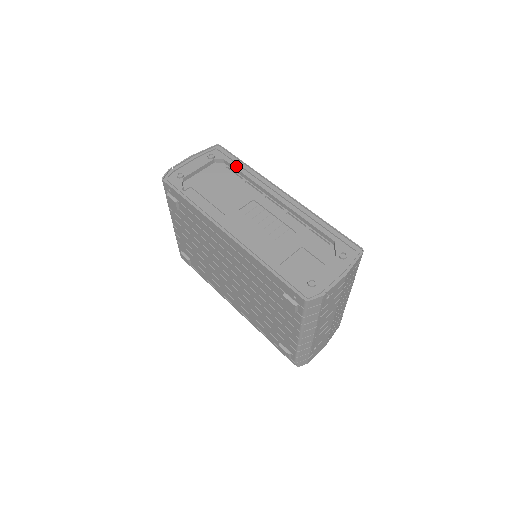
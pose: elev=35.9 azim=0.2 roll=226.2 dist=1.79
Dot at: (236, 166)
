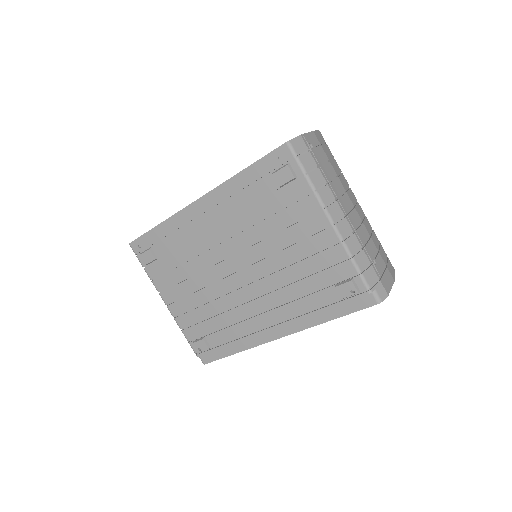
Dot at: occluded
